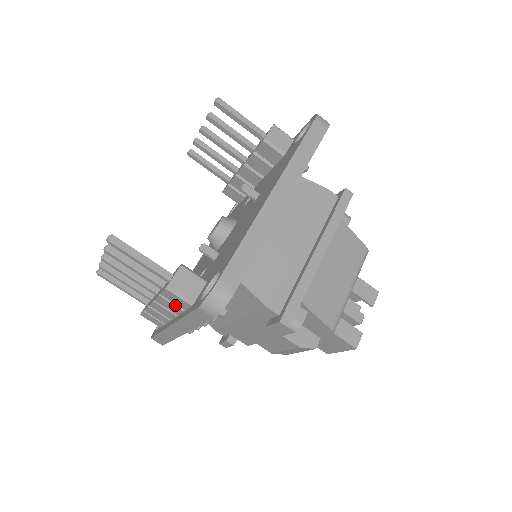
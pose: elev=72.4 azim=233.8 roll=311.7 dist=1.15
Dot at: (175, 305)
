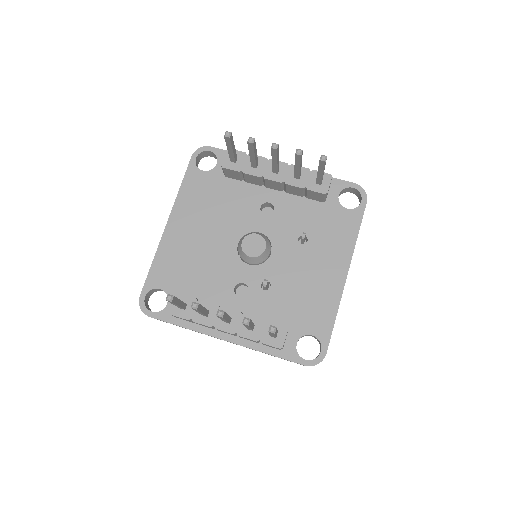
Dot at: (258, 342)
